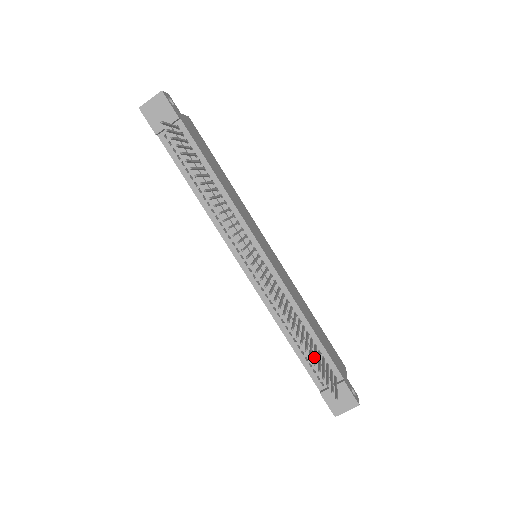
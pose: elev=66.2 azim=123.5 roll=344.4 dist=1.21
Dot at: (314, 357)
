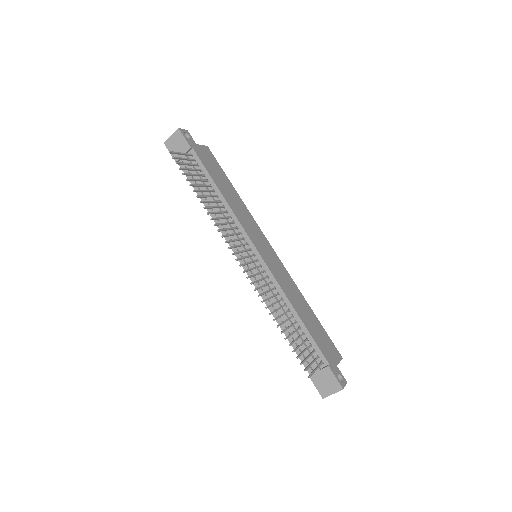
Dot at: (293, 340)
